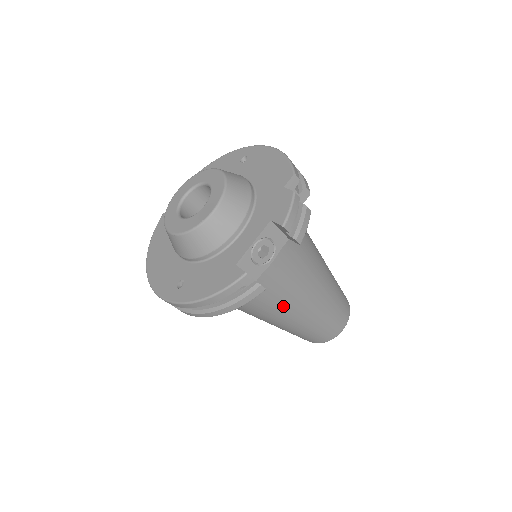
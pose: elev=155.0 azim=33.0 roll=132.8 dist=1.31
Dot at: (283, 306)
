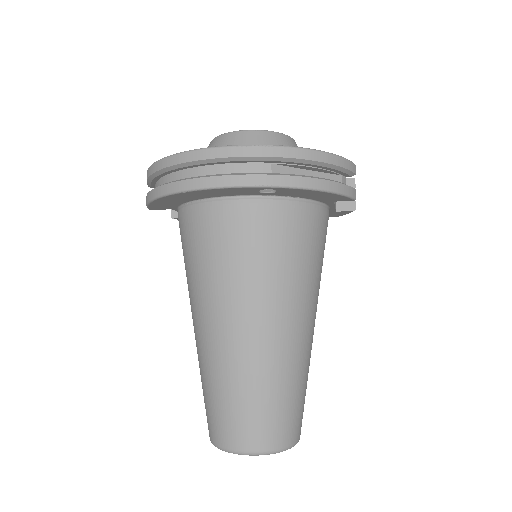
Dot at: (309, 290)
